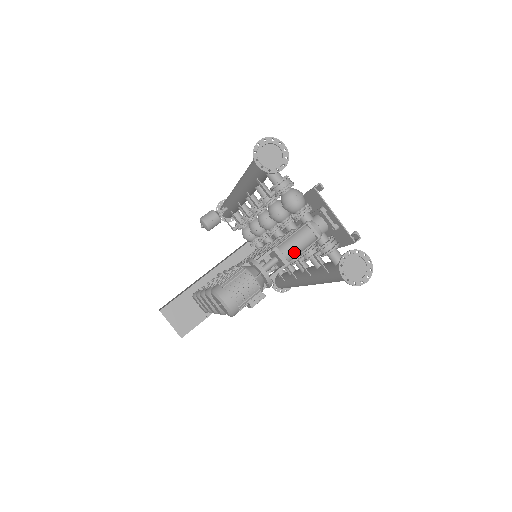
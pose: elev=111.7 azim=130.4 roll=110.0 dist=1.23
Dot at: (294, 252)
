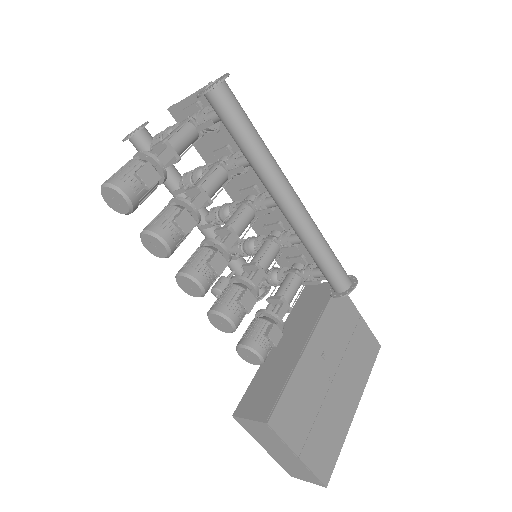
Dot at: (171, 137)
